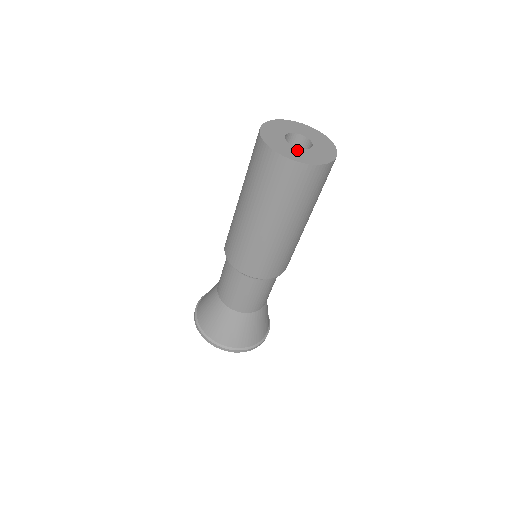
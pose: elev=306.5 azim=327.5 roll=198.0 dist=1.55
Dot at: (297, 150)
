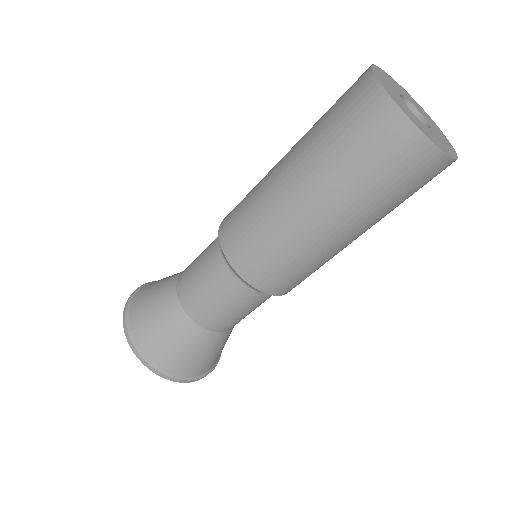
Dot at: (405, 106)
